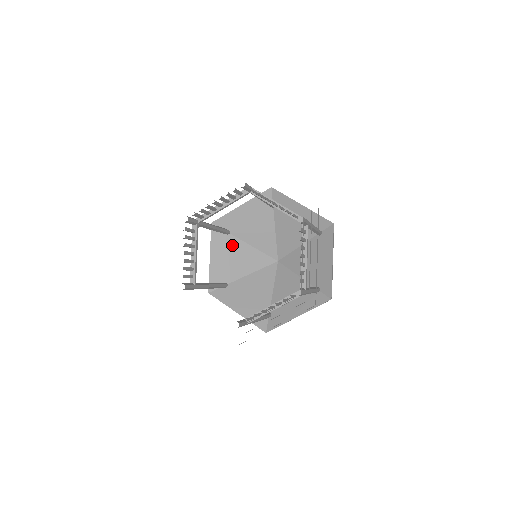
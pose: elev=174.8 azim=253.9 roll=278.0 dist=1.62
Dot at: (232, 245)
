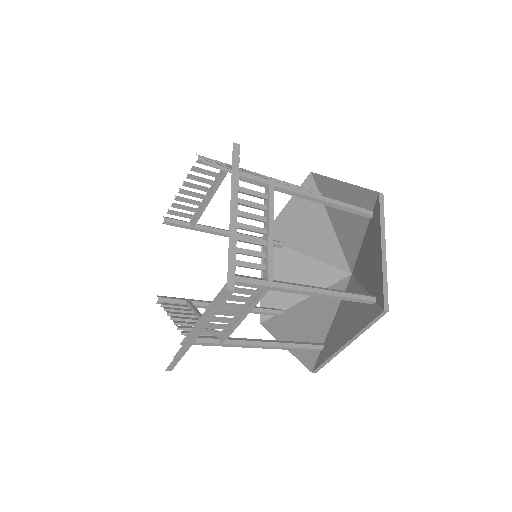
Dot at: (316, 213)
